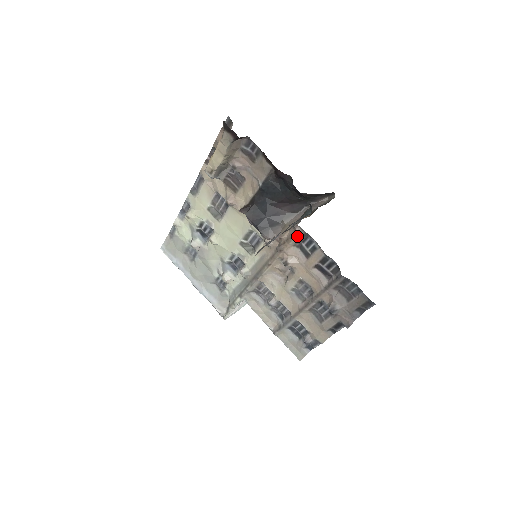
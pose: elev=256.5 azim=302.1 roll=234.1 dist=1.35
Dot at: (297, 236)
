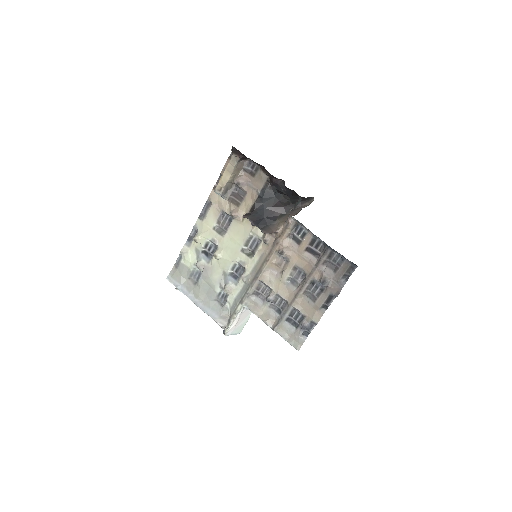
Dot at: (290, 227)
